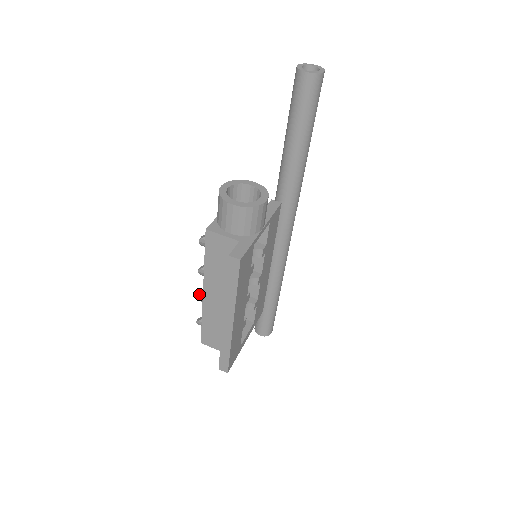
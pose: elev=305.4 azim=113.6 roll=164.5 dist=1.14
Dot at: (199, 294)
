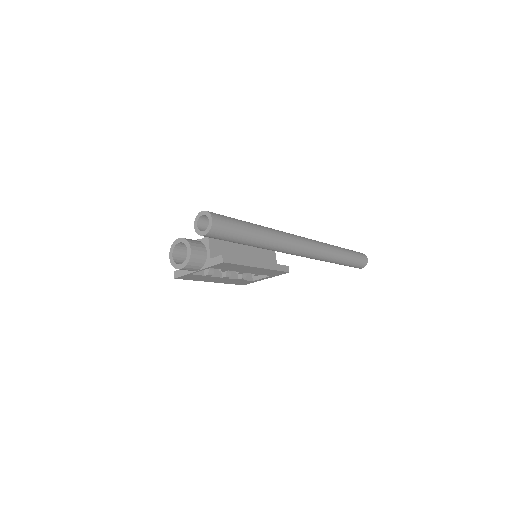
Dot at: occluded
